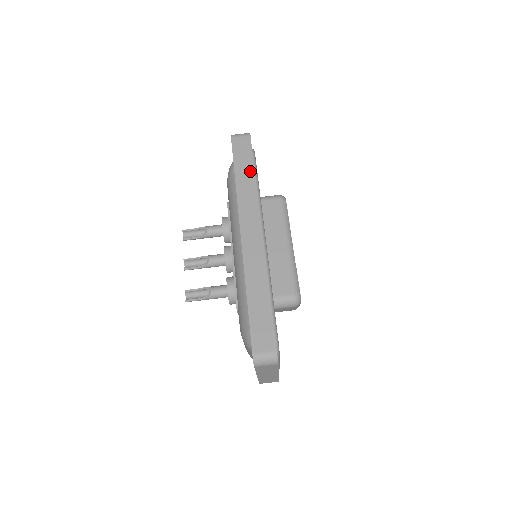
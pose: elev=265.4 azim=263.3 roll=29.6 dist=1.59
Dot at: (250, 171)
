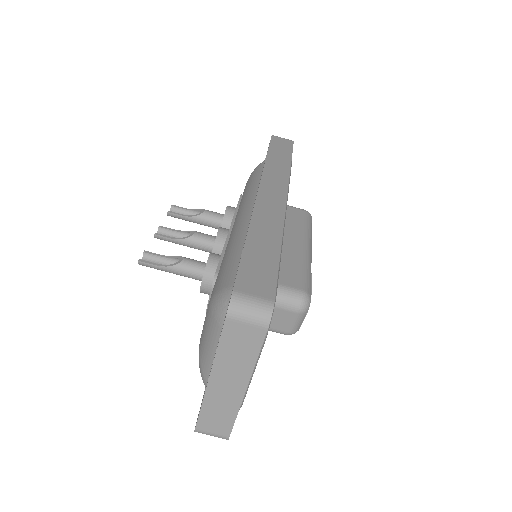
Dot at: (286, 158)
